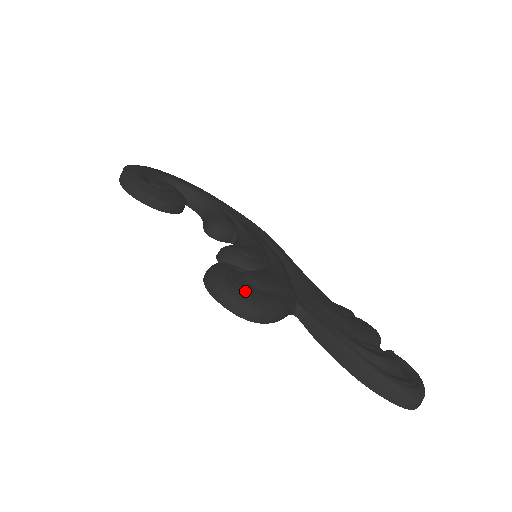
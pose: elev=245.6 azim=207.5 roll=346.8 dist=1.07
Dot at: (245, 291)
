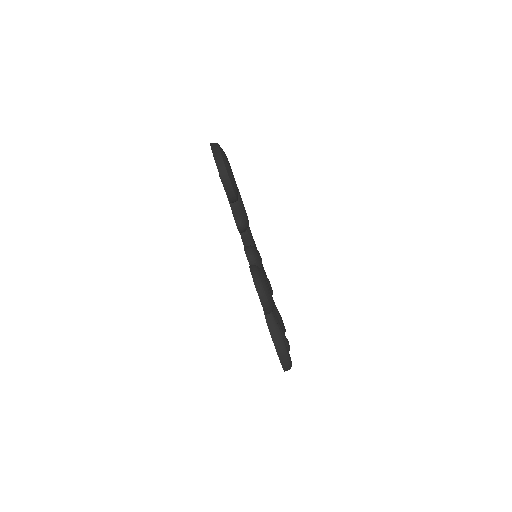
Dot at: (271, 297)
